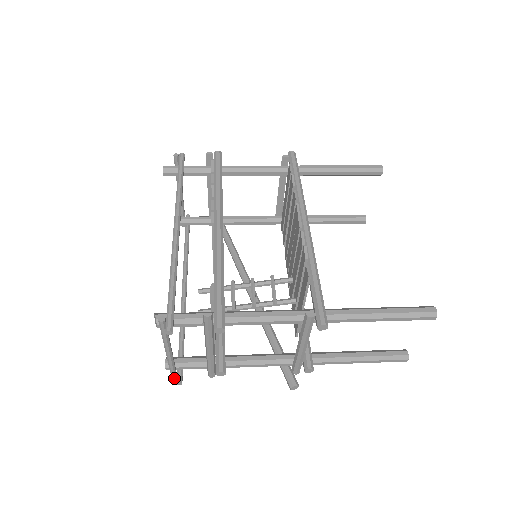
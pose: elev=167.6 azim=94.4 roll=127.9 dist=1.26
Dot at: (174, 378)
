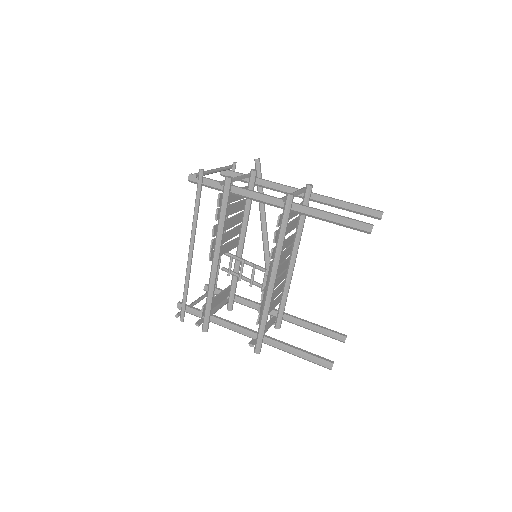
Dot at: occluded
